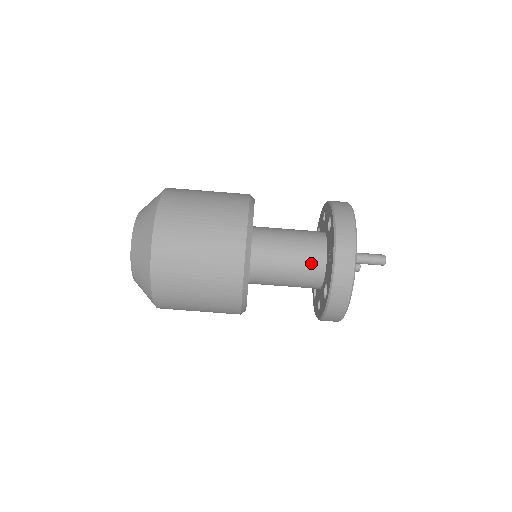
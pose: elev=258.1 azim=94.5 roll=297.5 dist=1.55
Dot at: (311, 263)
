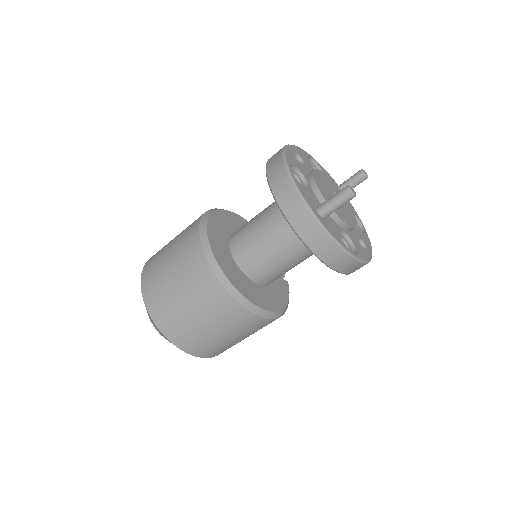
Dot at: (295, 239)
